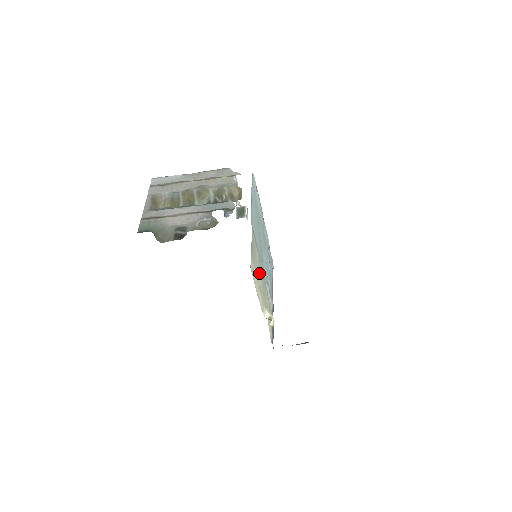
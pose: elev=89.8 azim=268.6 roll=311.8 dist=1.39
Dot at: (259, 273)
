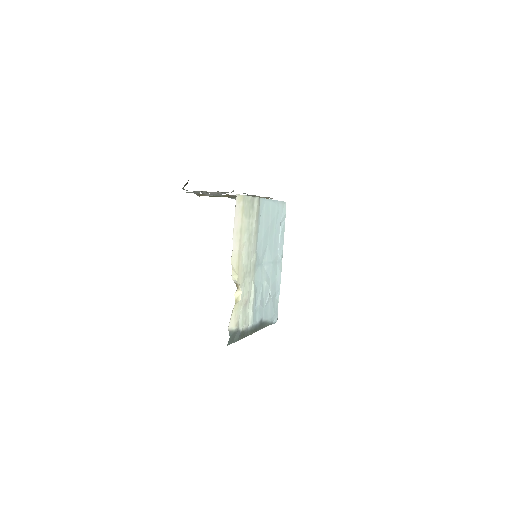
Dot at: (247, 240)
